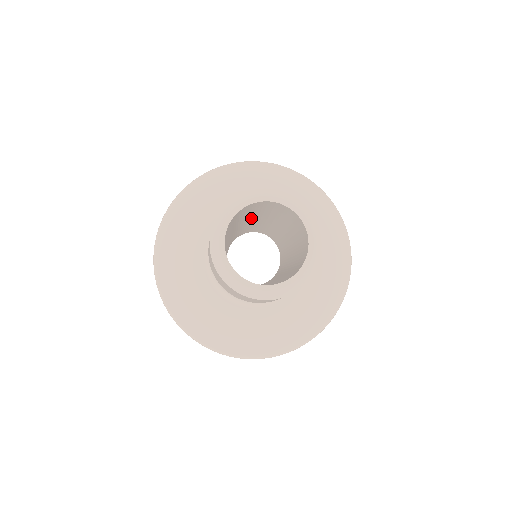
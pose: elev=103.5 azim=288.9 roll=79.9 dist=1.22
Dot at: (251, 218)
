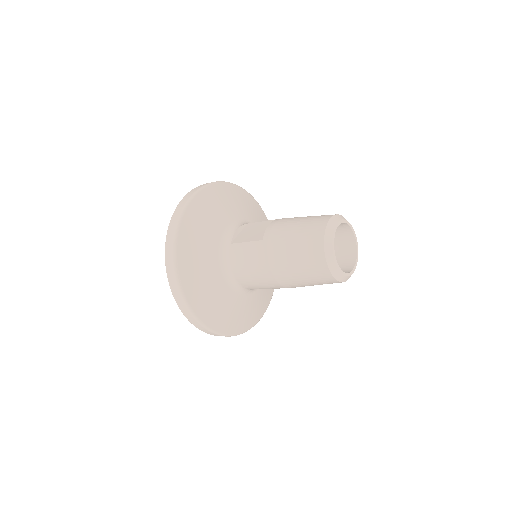
Dot at: occluded
